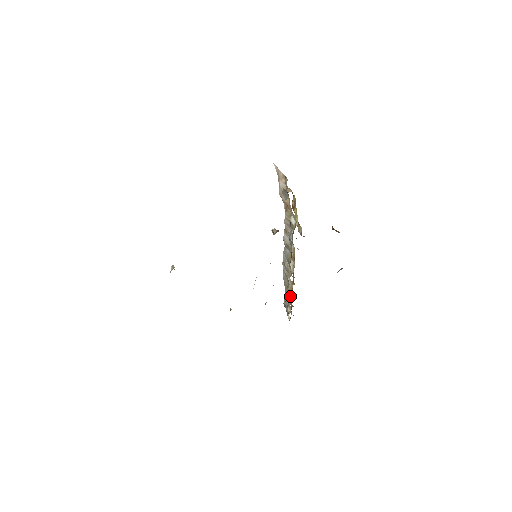
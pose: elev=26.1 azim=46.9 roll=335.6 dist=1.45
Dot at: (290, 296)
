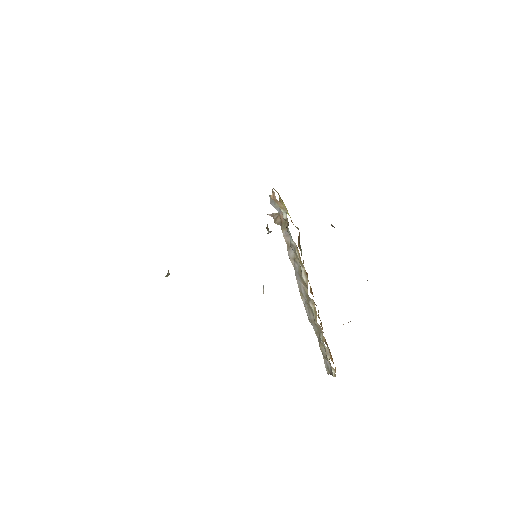
Dot at: (320, 330)
